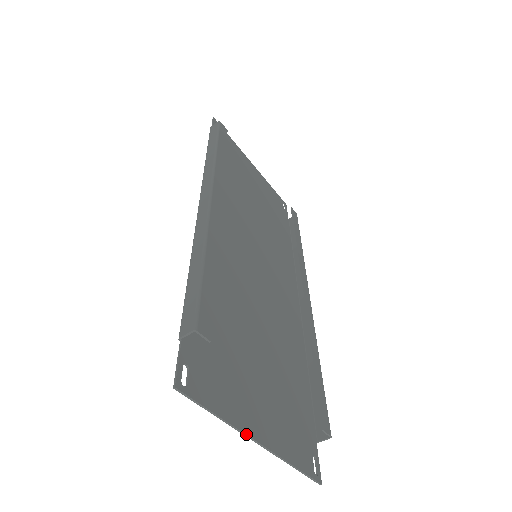
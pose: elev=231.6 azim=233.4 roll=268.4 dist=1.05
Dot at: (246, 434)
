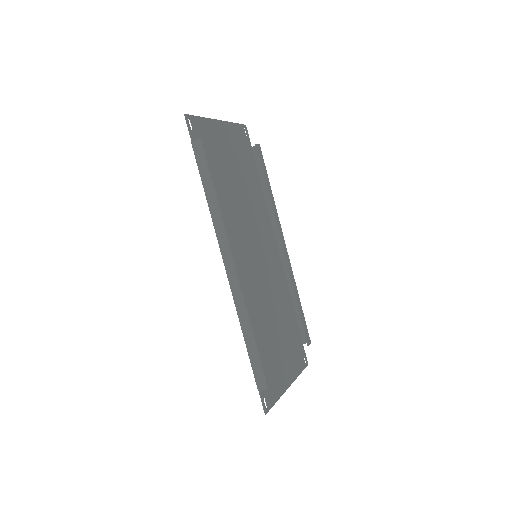
Dot at: occluded
